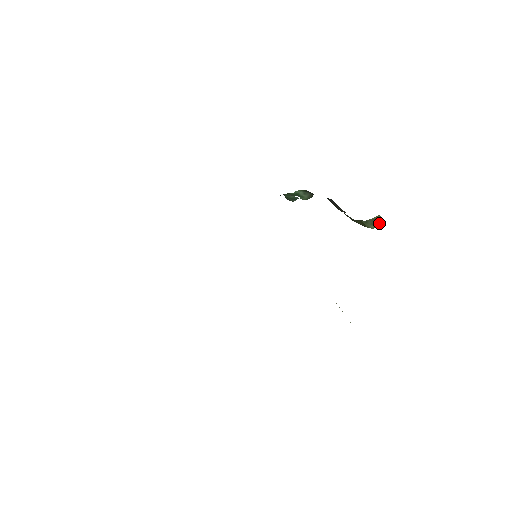
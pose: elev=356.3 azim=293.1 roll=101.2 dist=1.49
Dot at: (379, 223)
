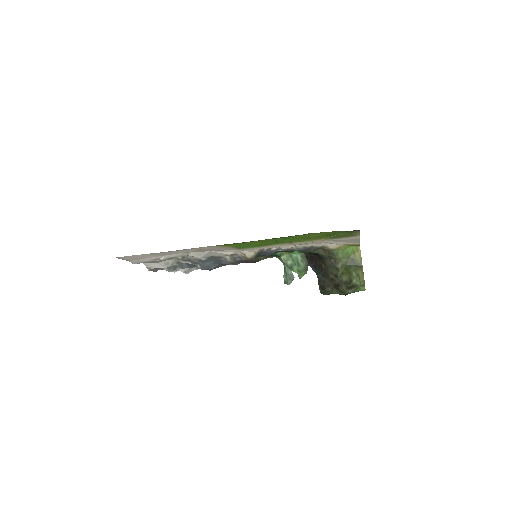
Dot at: (360, 272)
